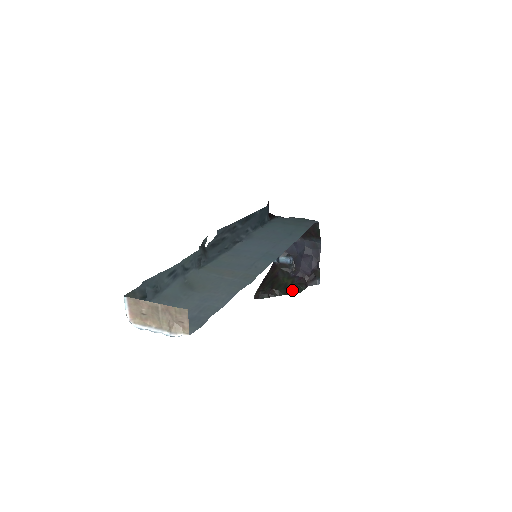
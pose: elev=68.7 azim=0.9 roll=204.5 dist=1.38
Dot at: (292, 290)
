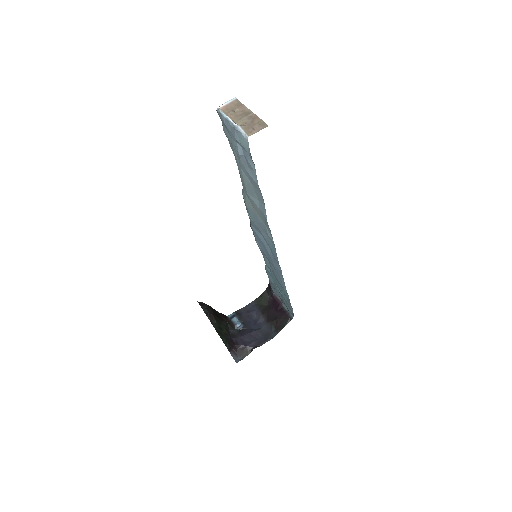
Dot at: (222, 335)
